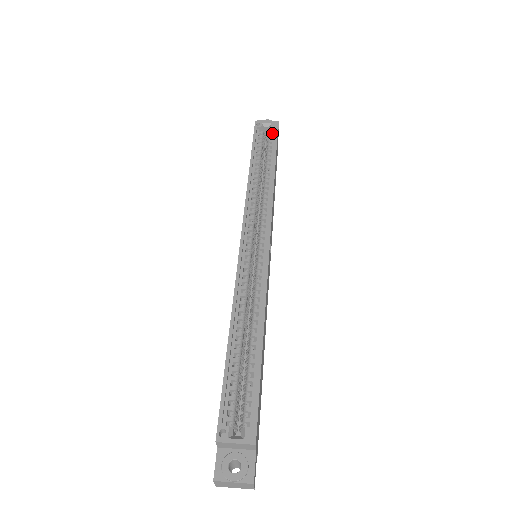
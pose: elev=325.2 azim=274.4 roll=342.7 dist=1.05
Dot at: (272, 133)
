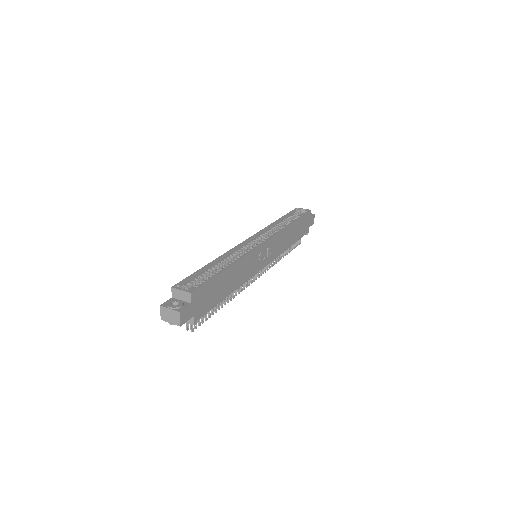
Dot at: occluded
